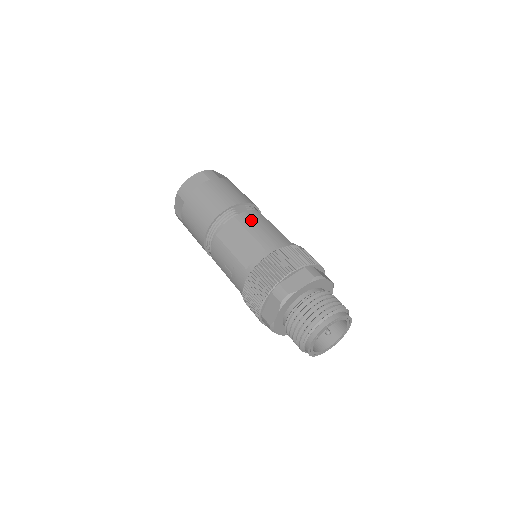
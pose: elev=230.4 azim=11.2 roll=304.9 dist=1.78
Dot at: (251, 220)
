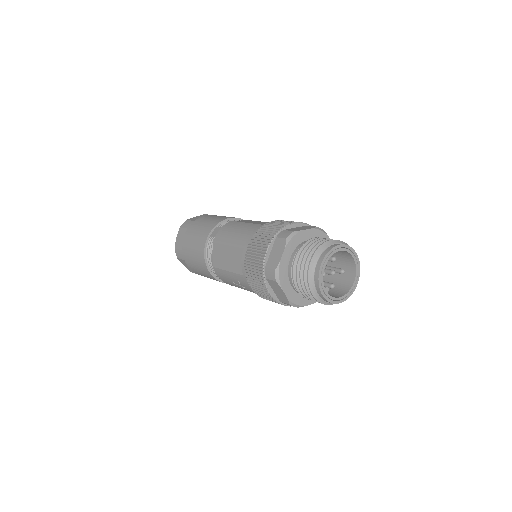
Dot at: (225, 234)
